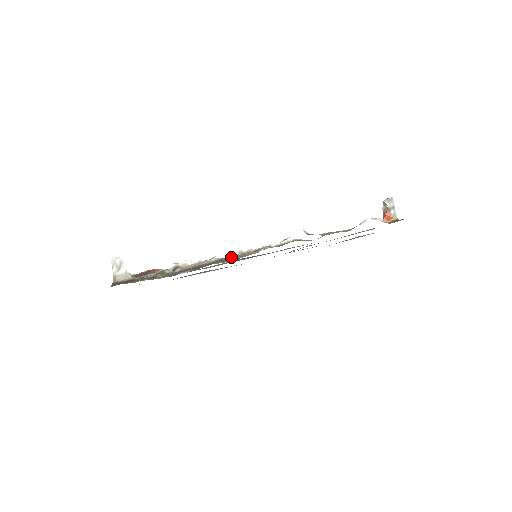
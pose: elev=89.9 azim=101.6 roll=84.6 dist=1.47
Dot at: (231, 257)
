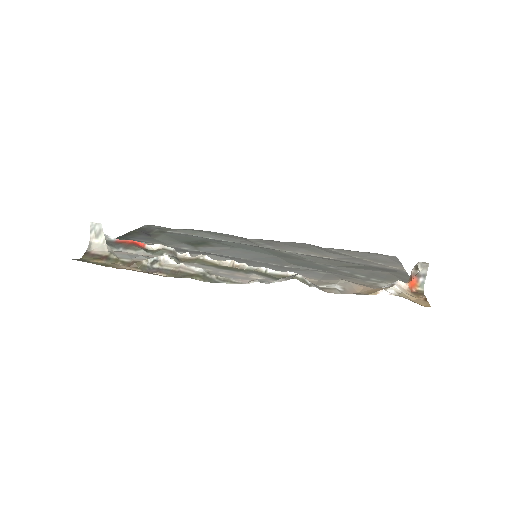
Dot at: (216, 276)
